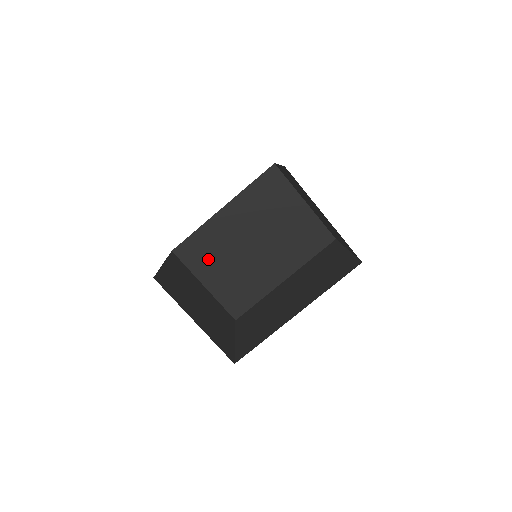
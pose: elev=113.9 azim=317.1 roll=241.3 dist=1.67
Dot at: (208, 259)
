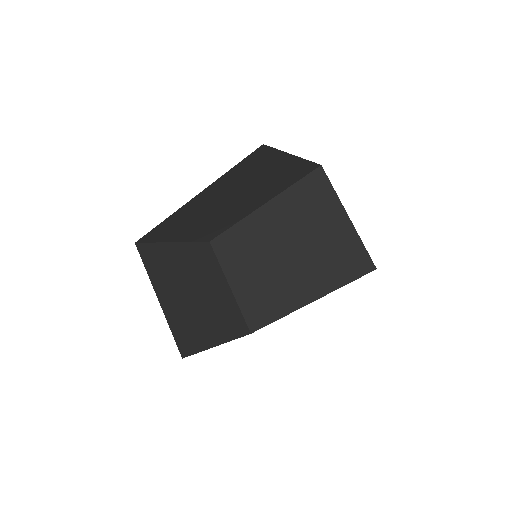
Dot at: (238, 258)
